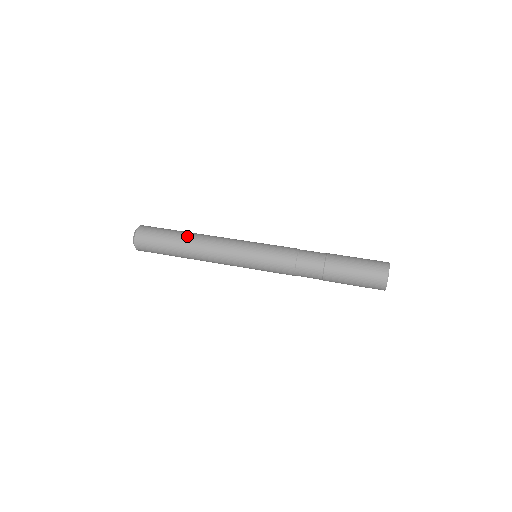
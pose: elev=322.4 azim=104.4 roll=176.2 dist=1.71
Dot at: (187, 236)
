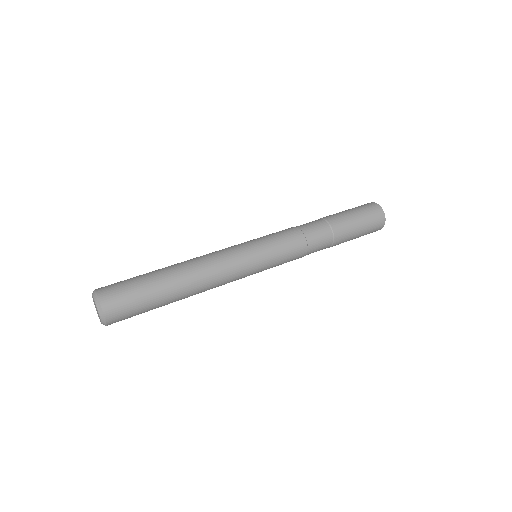
Dot at: (177, 281)
